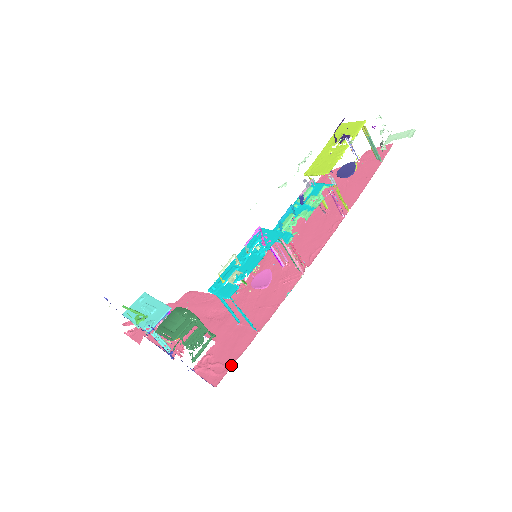
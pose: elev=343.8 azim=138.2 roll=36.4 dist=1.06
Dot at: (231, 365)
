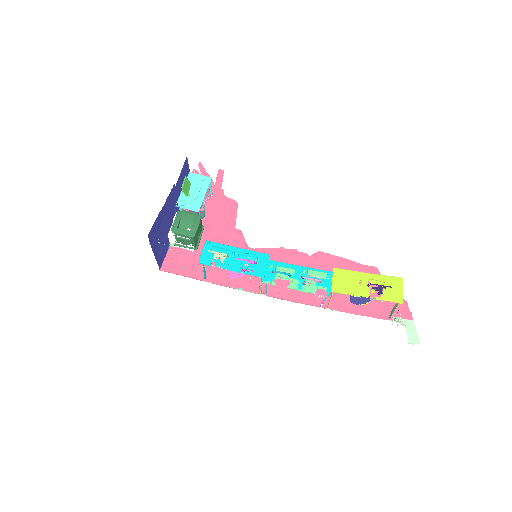
Dot at: (177, 273)
